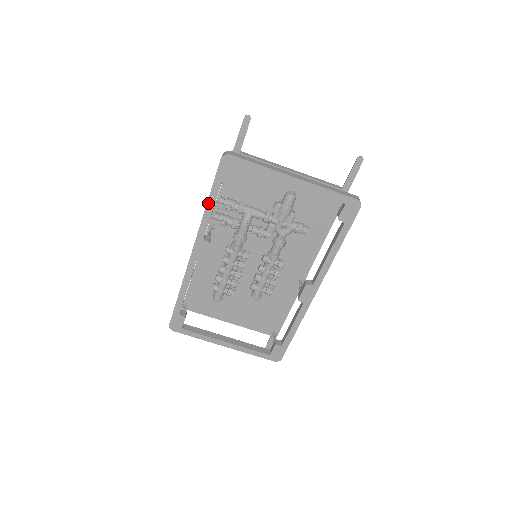
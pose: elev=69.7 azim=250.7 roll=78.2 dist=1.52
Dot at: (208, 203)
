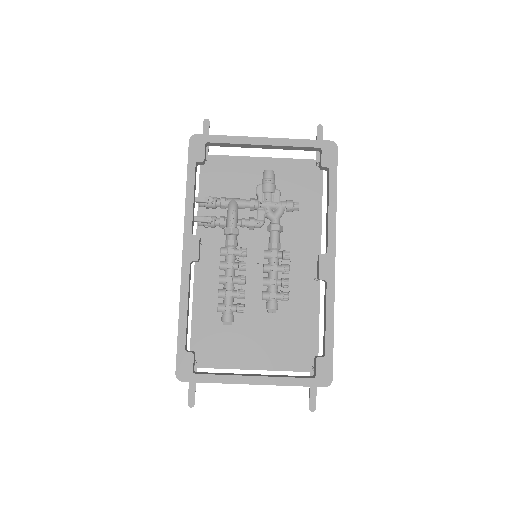
Dot at: (187, 190)
